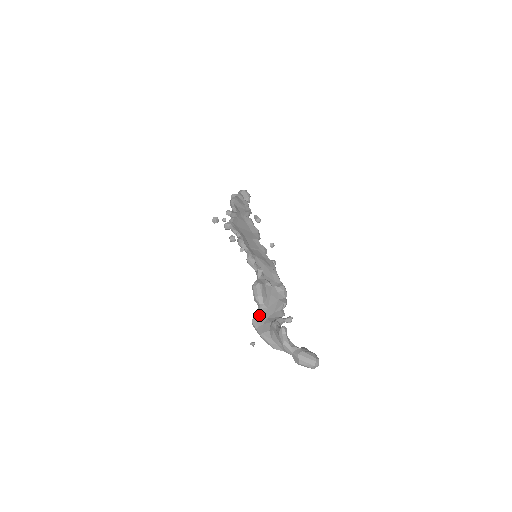
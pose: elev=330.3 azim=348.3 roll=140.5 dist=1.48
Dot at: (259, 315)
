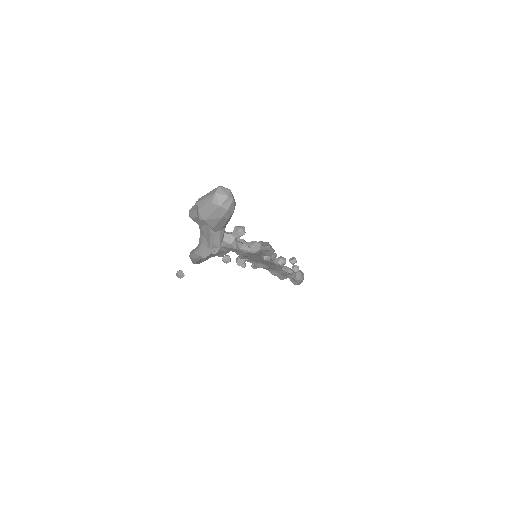
Dot at: occluded
